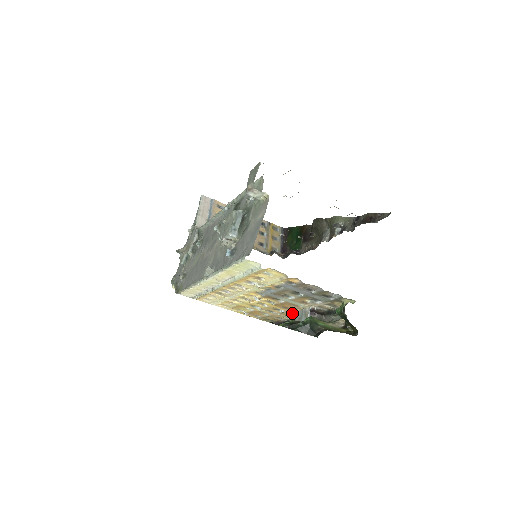
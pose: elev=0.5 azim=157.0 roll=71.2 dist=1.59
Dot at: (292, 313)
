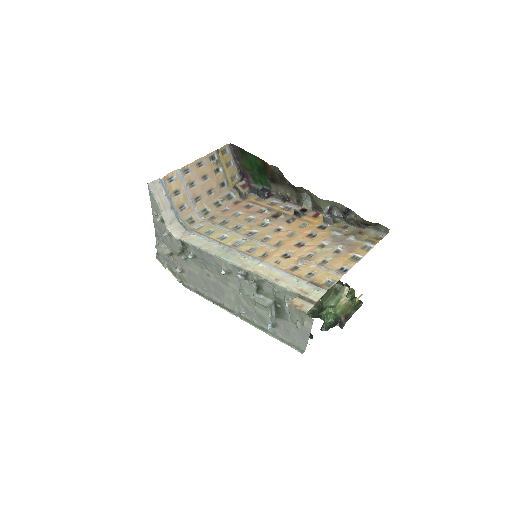
Dot at: occluded
